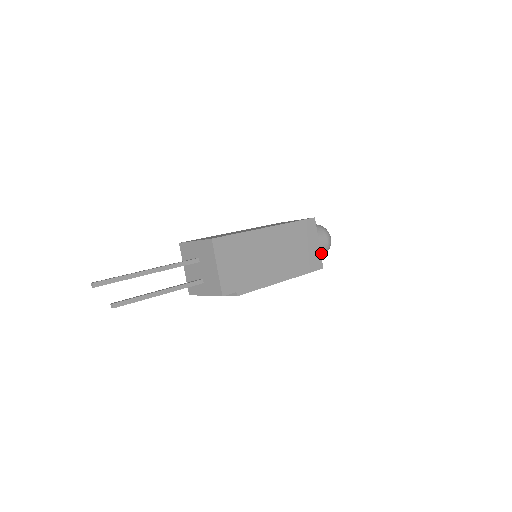
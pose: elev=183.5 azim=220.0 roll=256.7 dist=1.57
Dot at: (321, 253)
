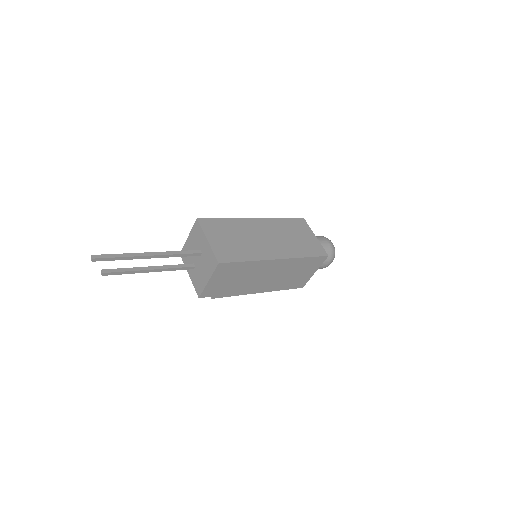
Dot at: occluded
